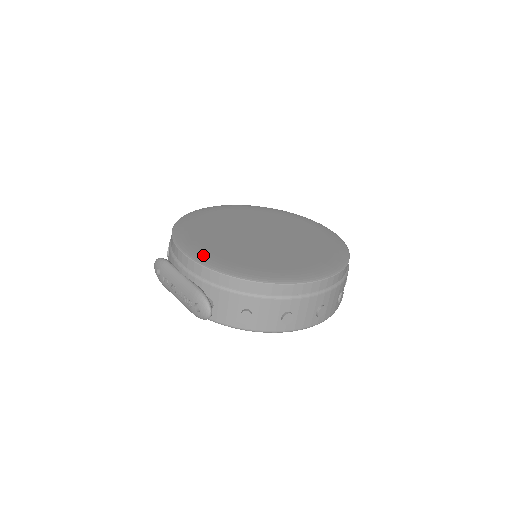
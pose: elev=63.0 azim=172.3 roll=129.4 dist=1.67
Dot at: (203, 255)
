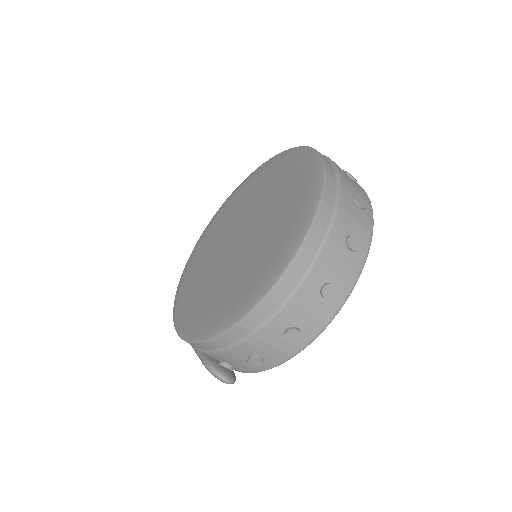
Dot at: (187, 324)
